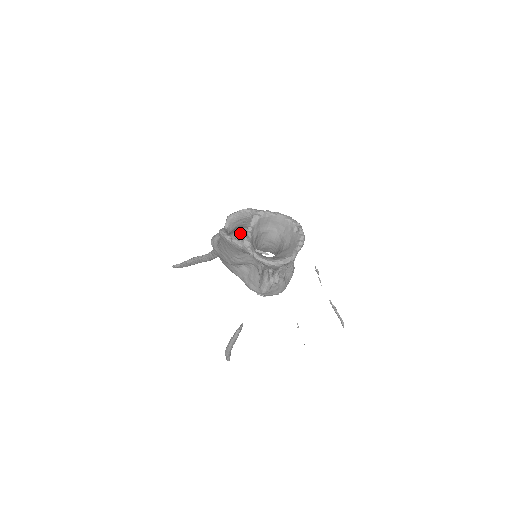
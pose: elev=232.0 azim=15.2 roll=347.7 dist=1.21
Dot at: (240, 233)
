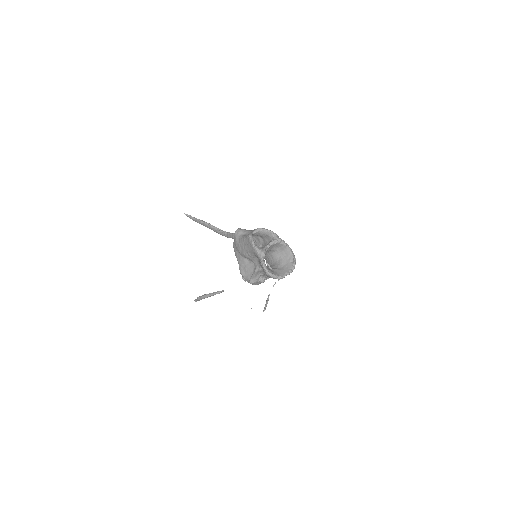
Dot at: (256, 237)
